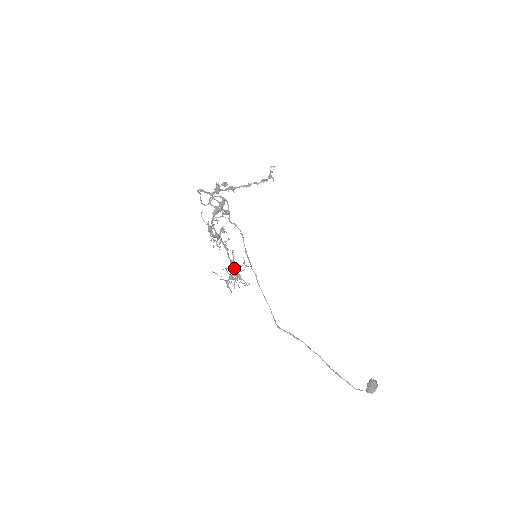
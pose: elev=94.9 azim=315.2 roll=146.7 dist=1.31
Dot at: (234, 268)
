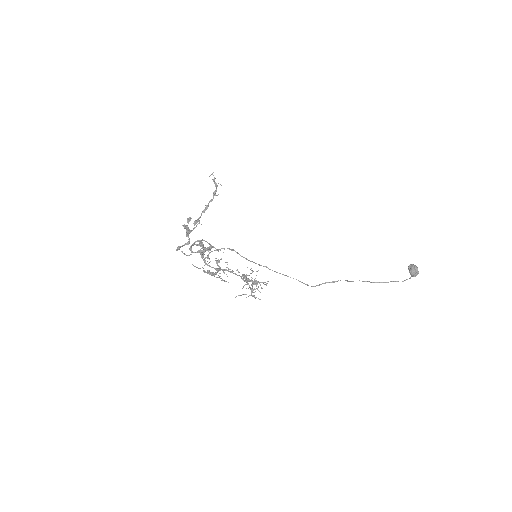
Dot at: (248, 280)
